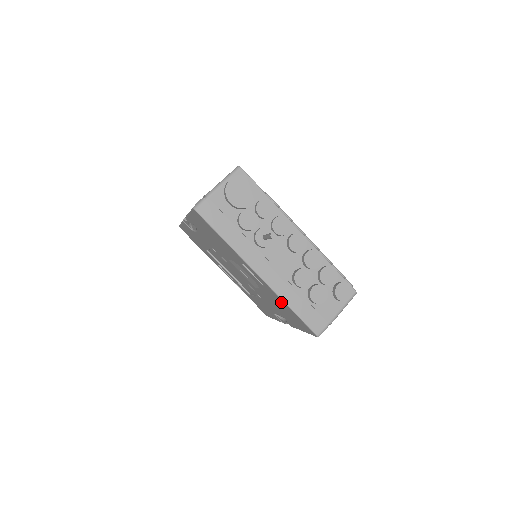
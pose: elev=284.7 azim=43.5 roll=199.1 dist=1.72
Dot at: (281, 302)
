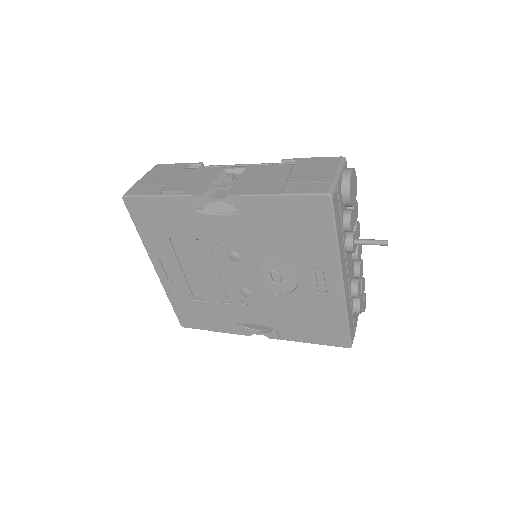
Dot at: (334, 312)
